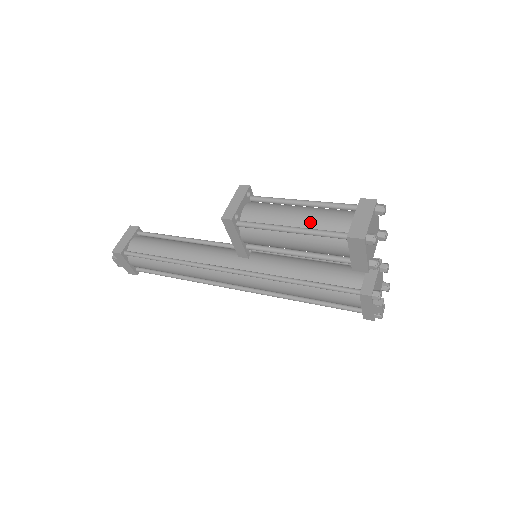
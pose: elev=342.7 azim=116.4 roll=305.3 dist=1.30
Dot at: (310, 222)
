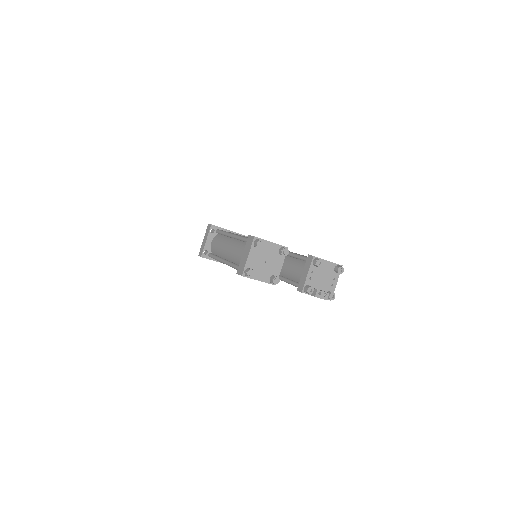
Dot at: (230, 256)
